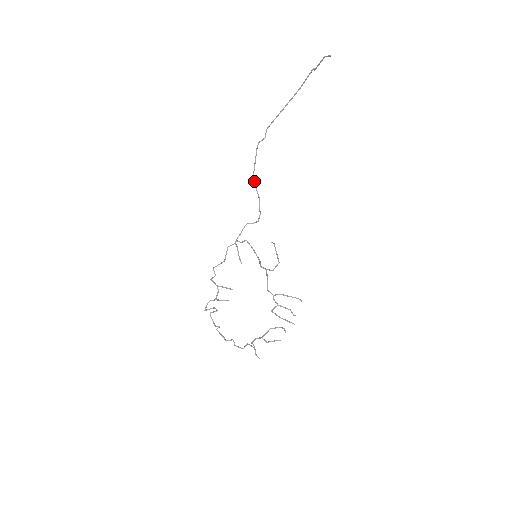
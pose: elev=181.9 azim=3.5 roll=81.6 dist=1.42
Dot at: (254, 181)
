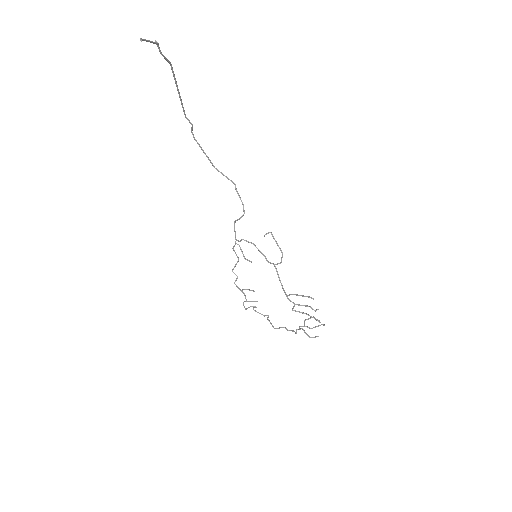
Dot at: (218, 170)
